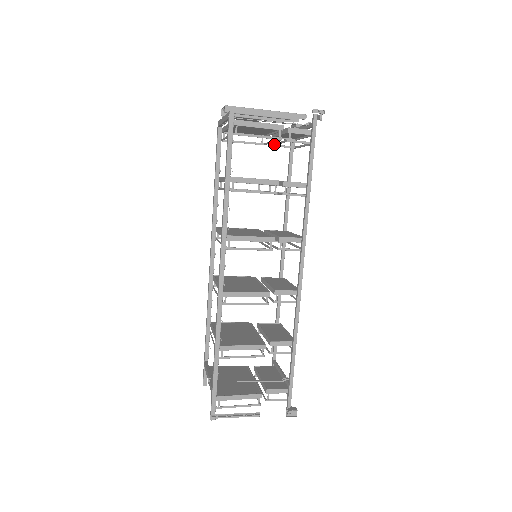
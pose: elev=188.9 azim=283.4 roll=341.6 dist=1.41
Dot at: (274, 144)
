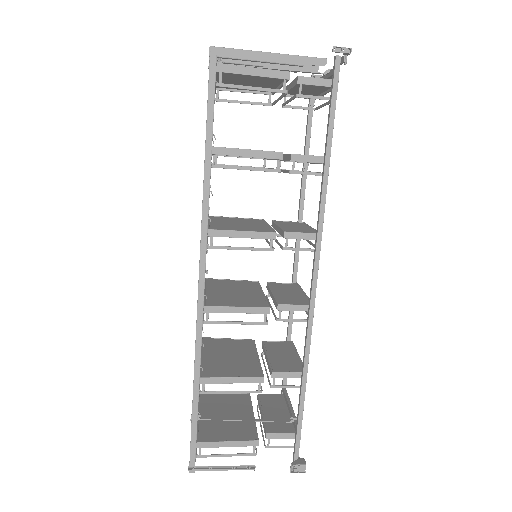
Dot at: (284, 103)
